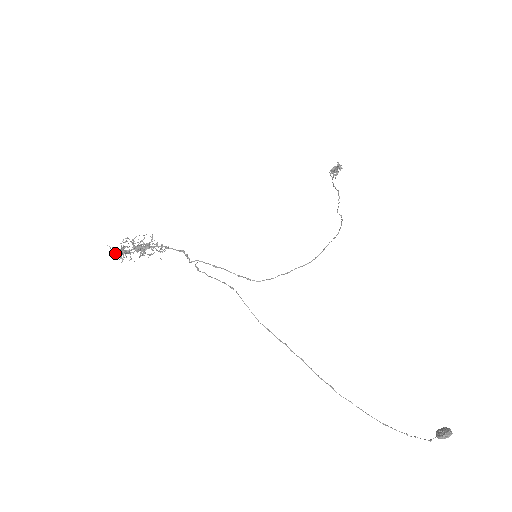
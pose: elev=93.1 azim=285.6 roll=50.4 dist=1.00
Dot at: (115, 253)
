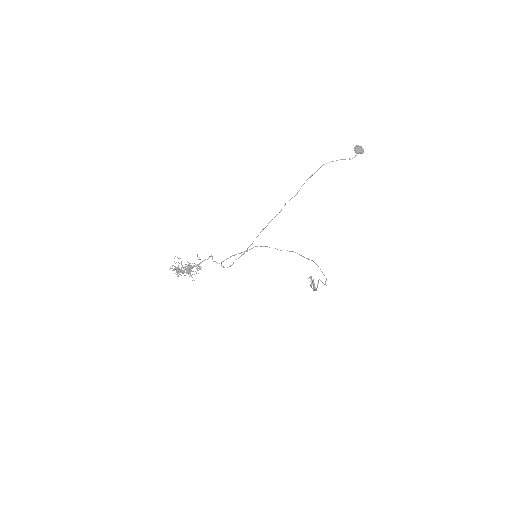
Dot at: occluded
